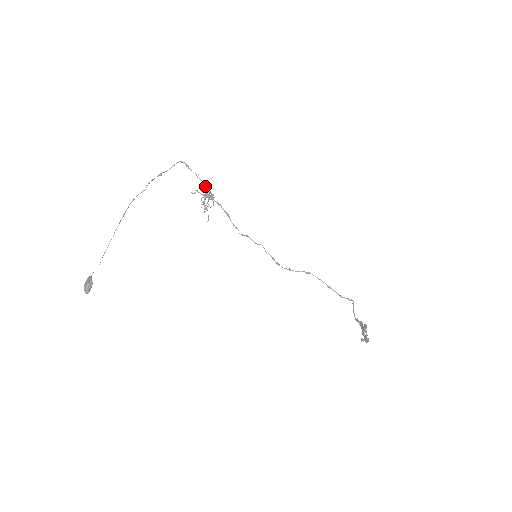
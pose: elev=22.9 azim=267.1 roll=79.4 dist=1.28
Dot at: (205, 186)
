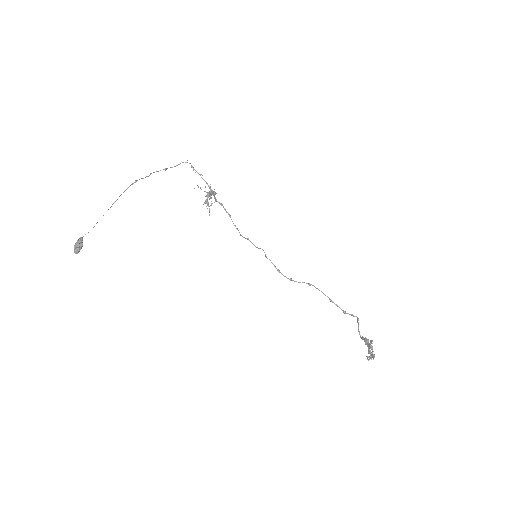
Dot at: (208, 186)
